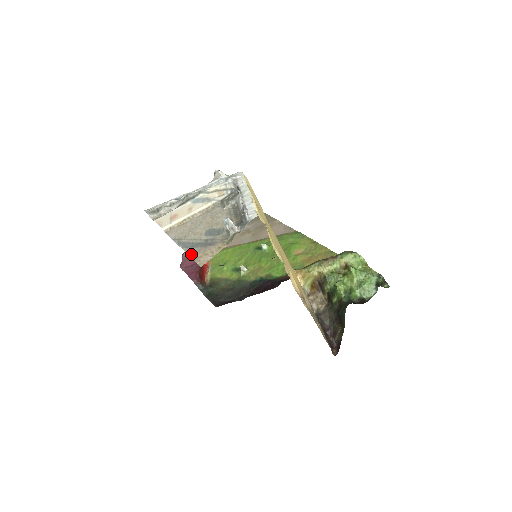
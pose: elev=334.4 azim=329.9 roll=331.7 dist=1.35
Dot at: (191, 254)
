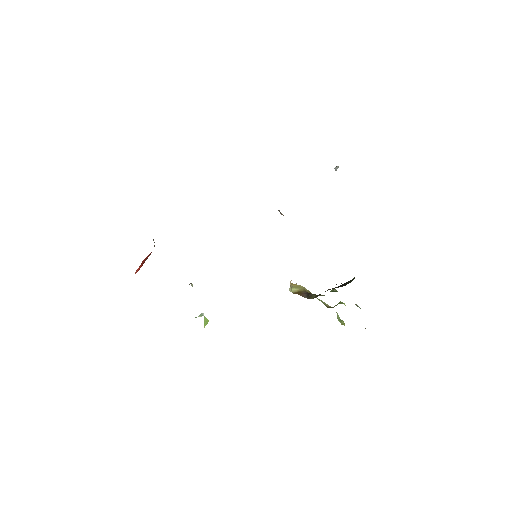
Dot at: occluded
